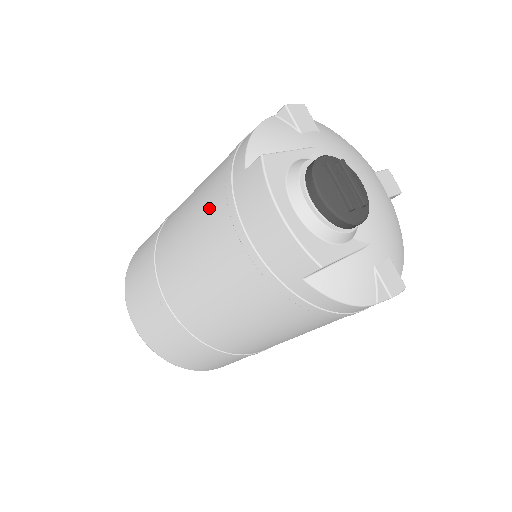
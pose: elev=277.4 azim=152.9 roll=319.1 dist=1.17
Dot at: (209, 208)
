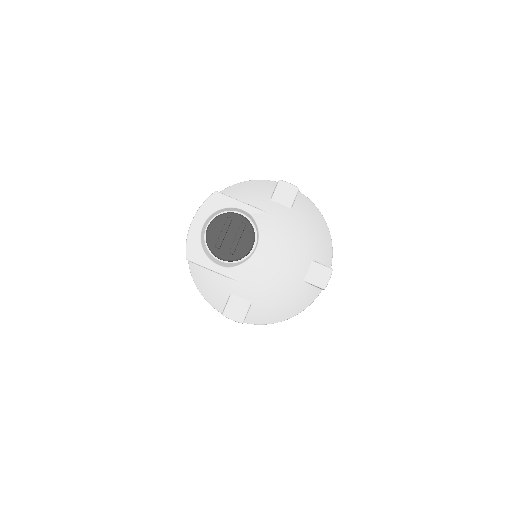
Dot at: occluded
